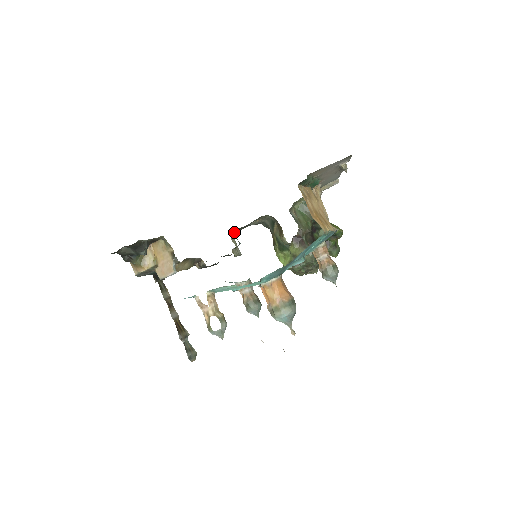
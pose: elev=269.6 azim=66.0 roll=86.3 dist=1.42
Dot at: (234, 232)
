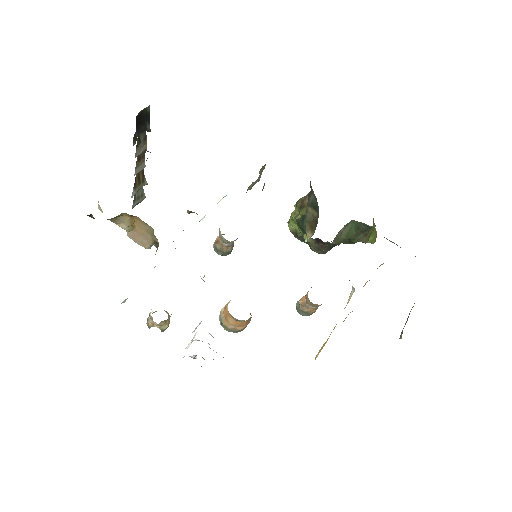
Dot at: occluded
